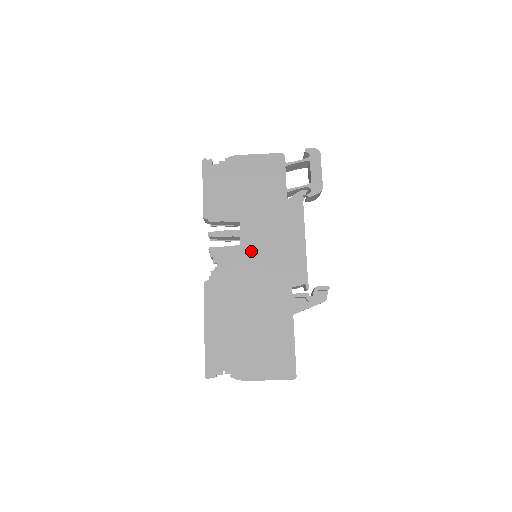
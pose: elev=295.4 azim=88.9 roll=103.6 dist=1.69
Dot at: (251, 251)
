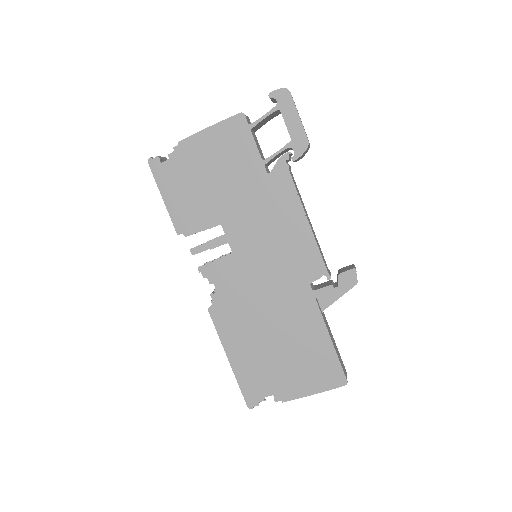
Dot at: (247, 256)
